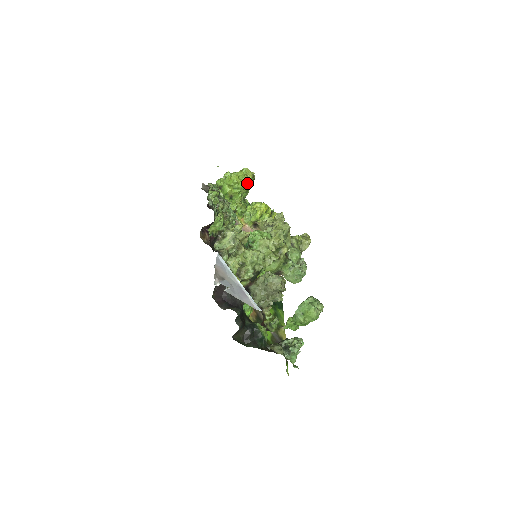
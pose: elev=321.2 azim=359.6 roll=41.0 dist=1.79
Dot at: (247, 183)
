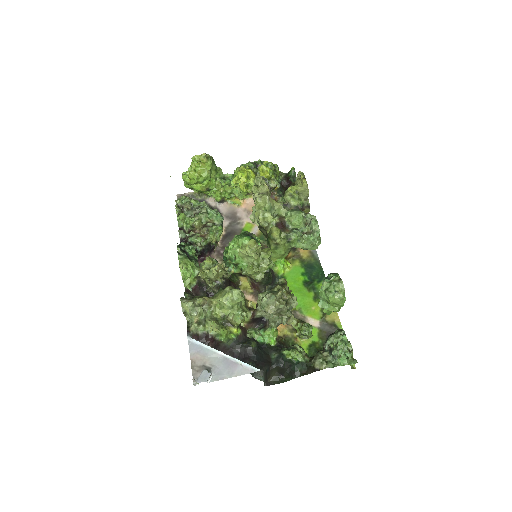
Dot at: (208, 168)
